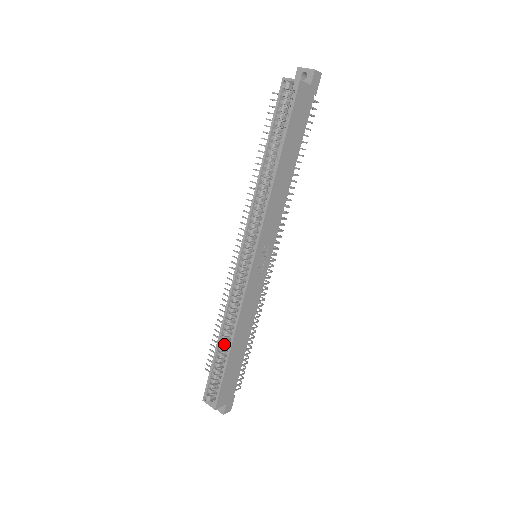
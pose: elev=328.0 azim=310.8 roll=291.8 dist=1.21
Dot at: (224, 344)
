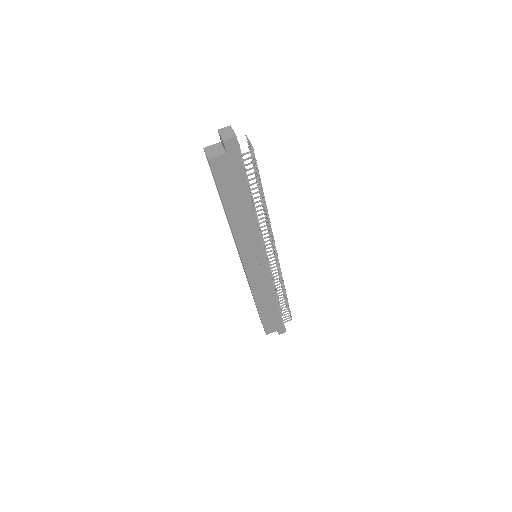
Dot at: occluded
